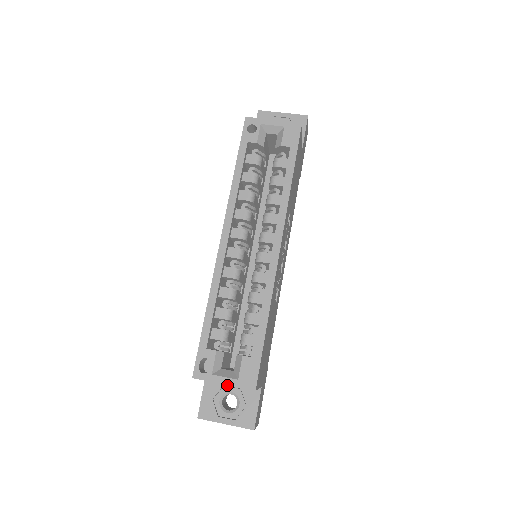
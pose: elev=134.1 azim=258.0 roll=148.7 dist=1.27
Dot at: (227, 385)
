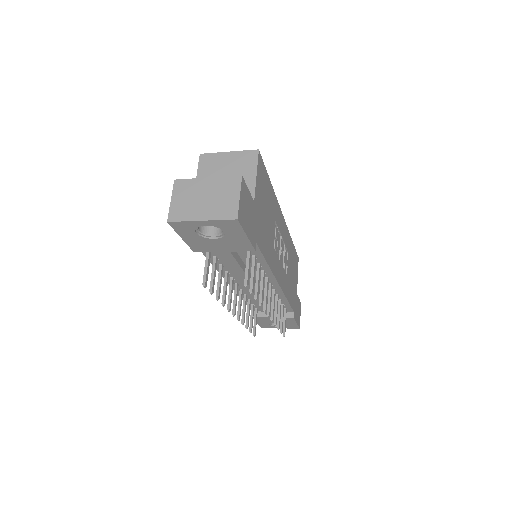
Dot at: occluded
